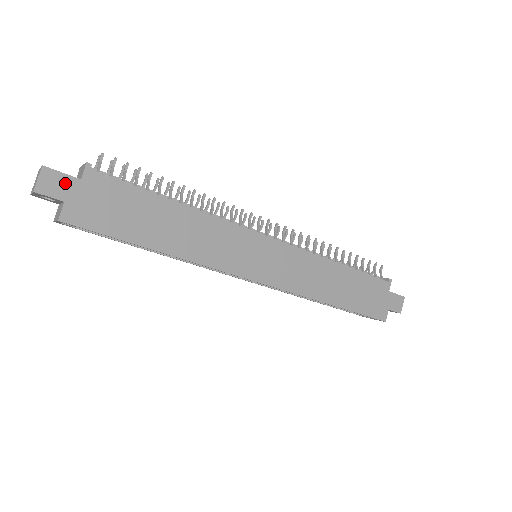
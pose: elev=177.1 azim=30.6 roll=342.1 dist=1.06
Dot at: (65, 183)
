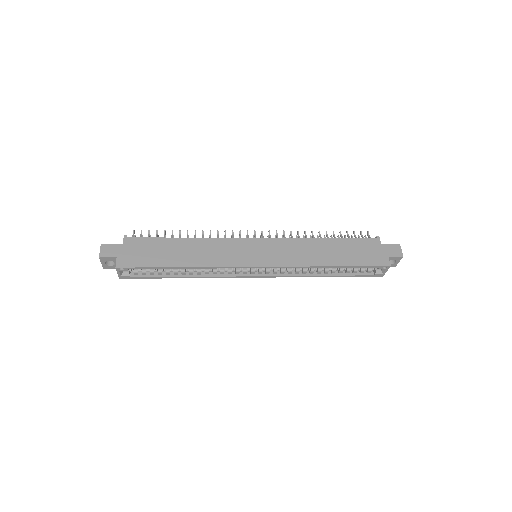
Dot at: (115, 248)
